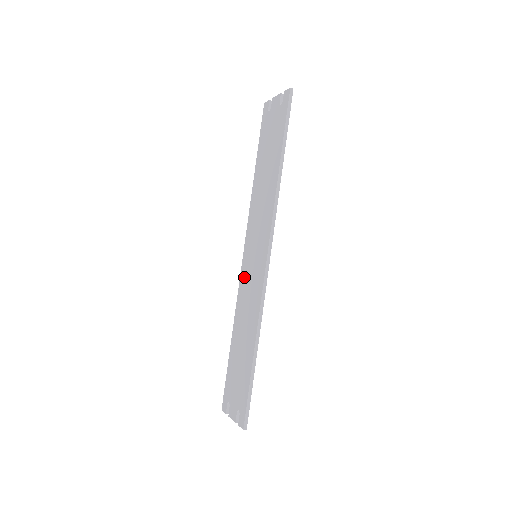
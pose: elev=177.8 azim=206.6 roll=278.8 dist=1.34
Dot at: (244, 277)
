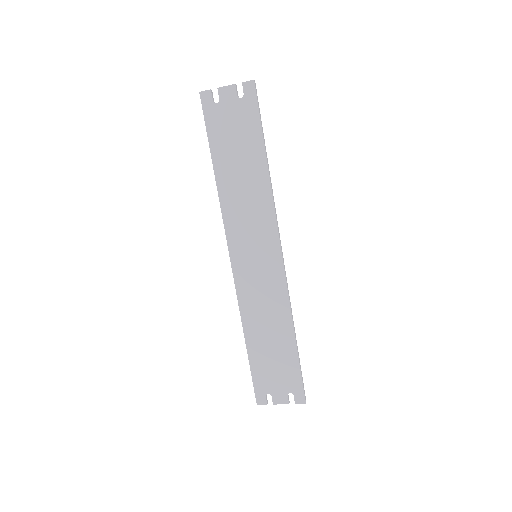
Dot at: (244, 280)
